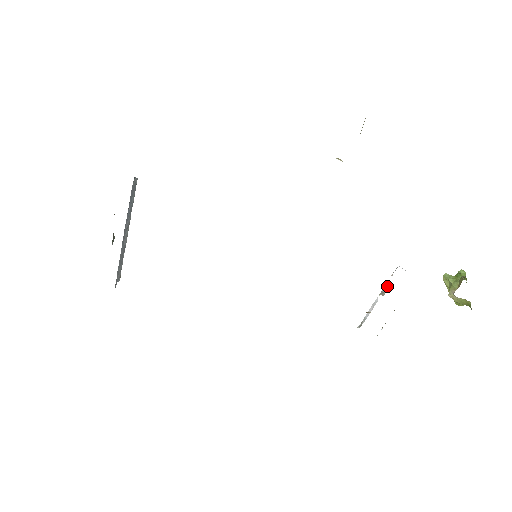
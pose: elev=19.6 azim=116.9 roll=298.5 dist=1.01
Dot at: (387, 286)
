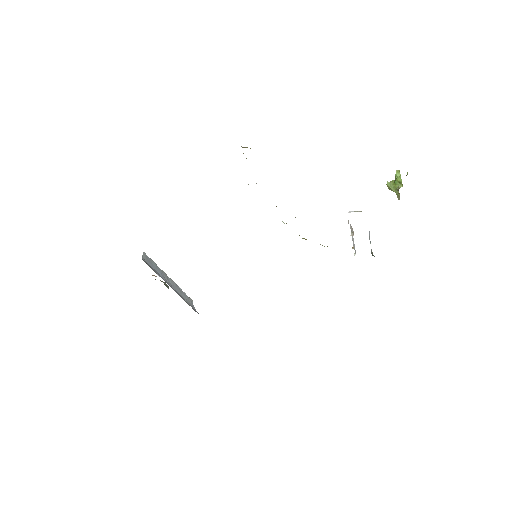
Dot at: (351, 228)
